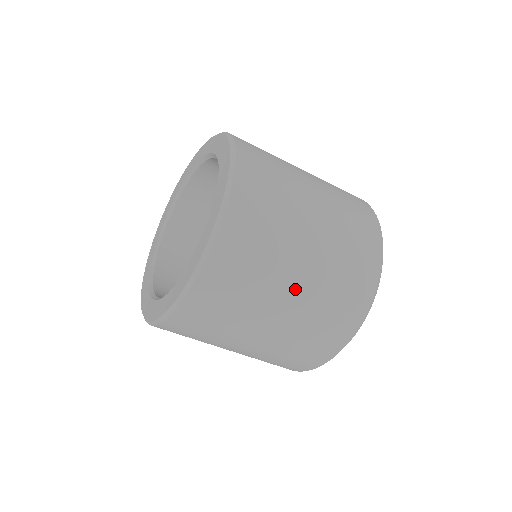
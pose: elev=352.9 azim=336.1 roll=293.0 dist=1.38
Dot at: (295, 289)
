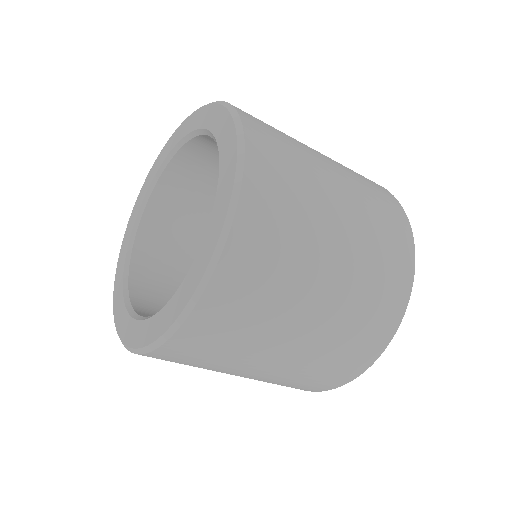
Dot at: (312, 319)
